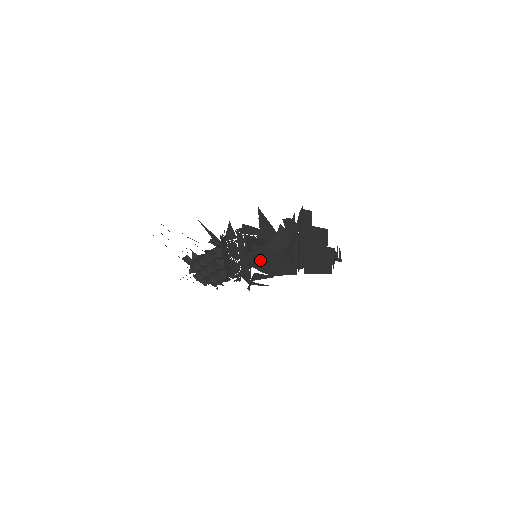
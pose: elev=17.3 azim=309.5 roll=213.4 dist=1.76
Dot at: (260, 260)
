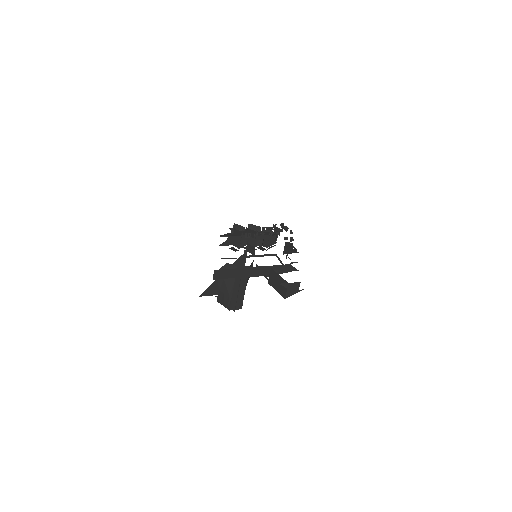
Dot at: occluded
